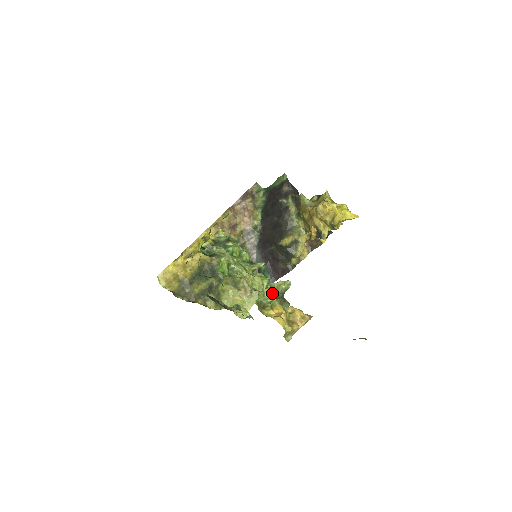
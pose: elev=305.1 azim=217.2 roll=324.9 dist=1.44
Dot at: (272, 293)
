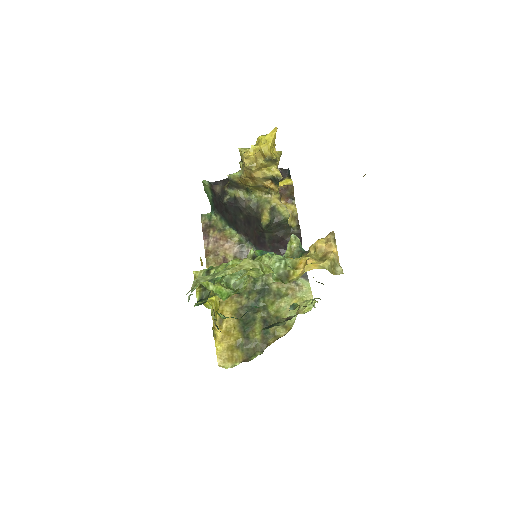
Dot at: (277, 258)
